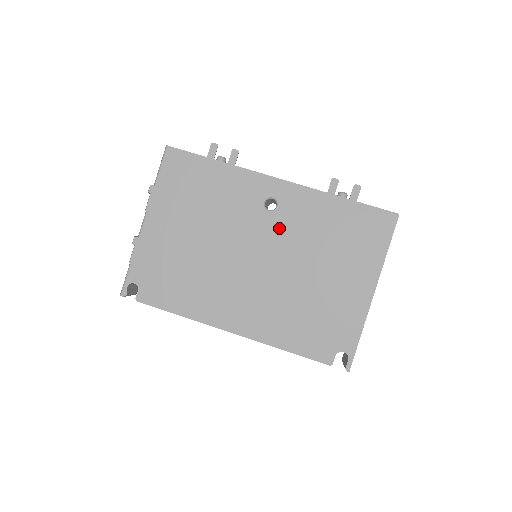
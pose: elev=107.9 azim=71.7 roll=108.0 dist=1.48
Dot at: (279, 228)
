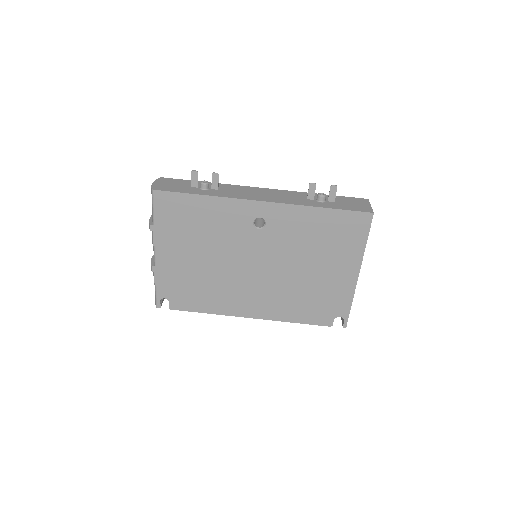
Dot at: (271, 241)
